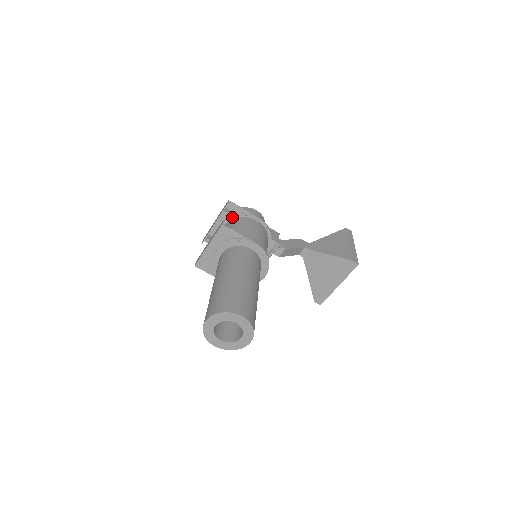
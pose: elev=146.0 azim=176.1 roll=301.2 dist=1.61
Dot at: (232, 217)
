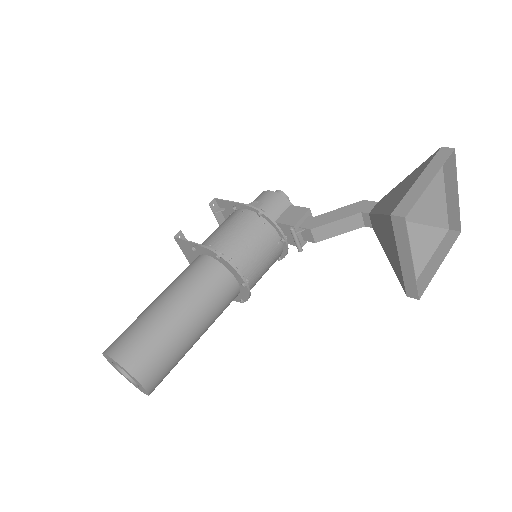
Dot at: occluded
